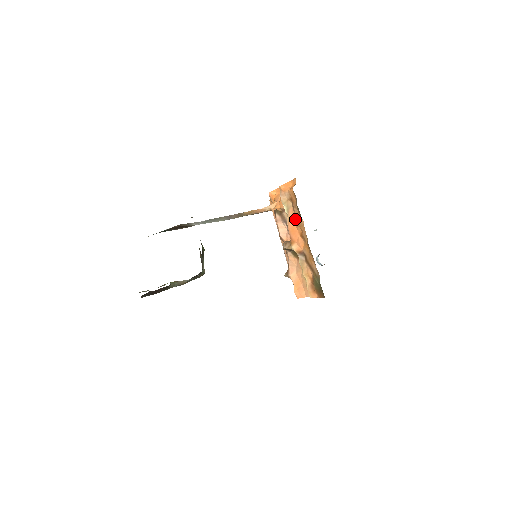
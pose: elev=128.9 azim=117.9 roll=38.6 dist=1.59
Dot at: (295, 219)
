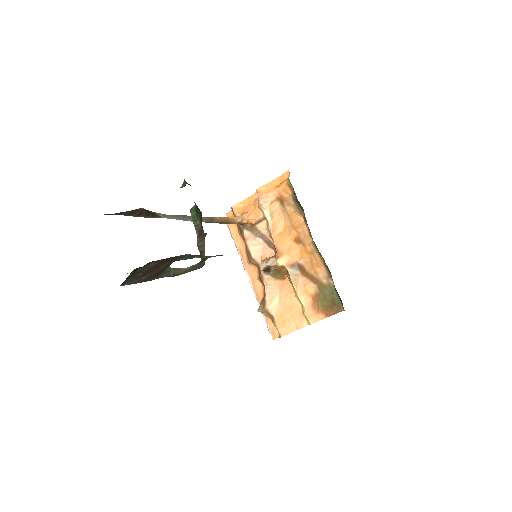
Dot at: (285, 222)
